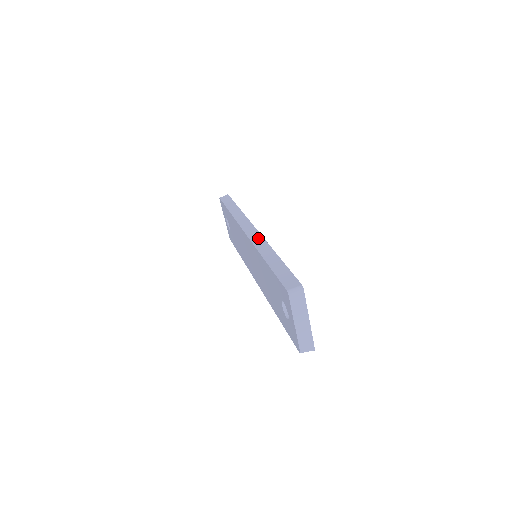
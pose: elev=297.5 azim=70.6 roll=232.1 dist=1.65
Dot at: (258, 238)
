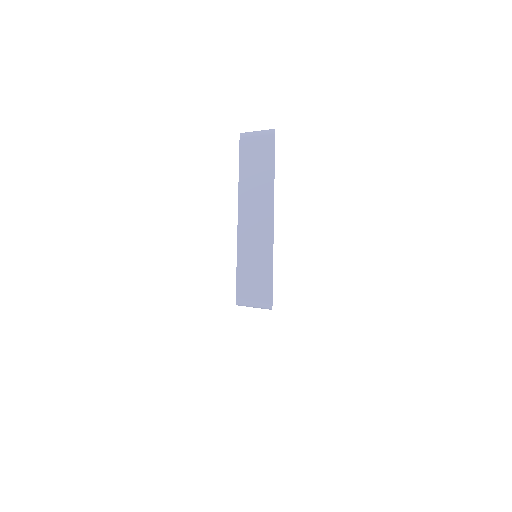
Dot at: occluded
